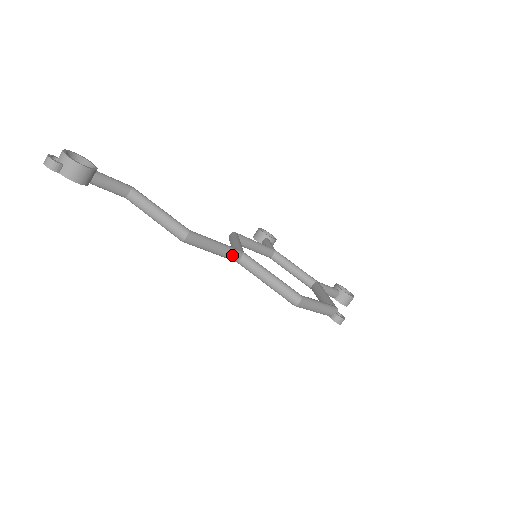
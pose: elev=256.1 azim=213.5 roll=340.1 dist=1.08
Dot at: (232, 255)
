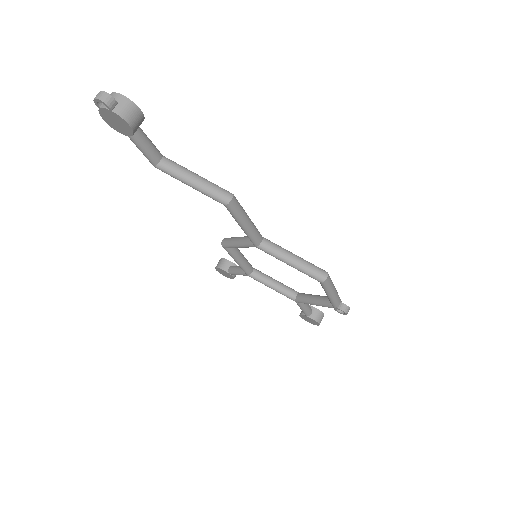
Dot at: (257, 235)
